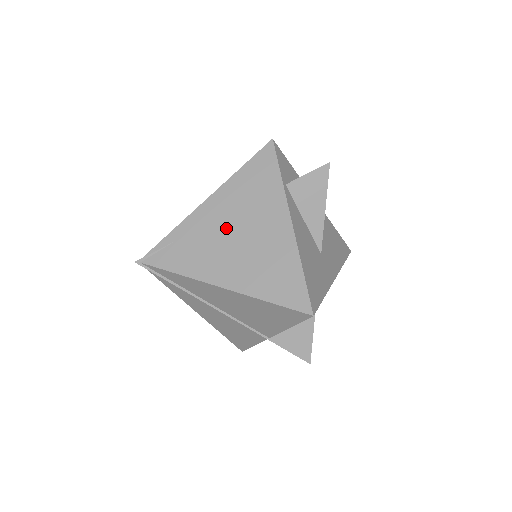
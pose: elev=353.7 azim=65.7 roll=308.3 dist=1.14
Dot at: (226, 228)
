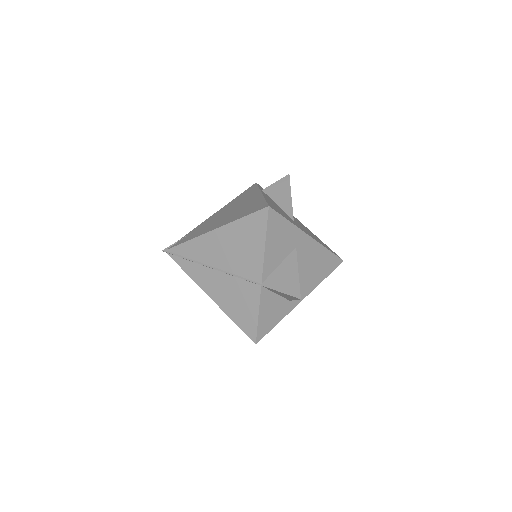
Dot at: (222, 214)
